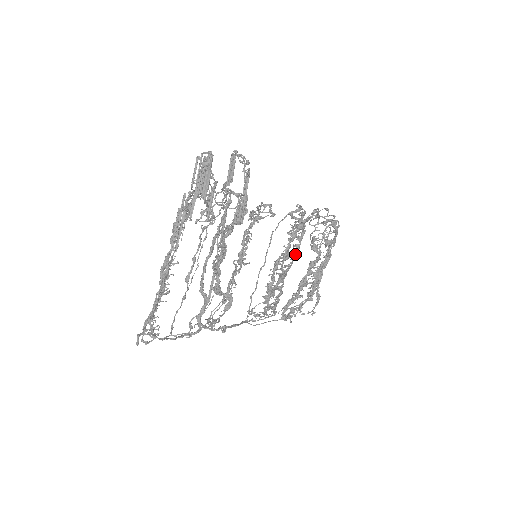
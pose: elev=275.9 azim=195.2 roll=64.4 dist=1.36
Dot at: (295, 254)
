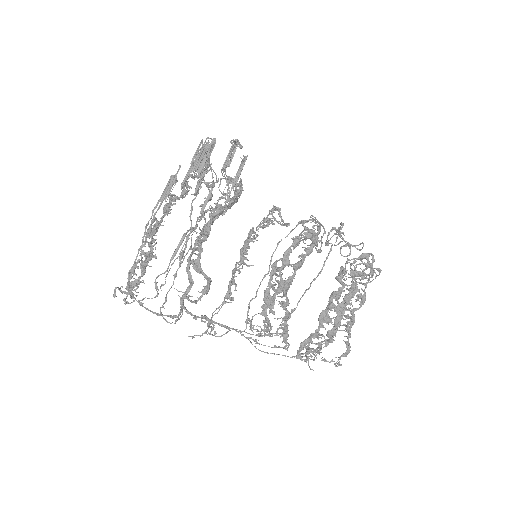
Dot at: (297, 262)
